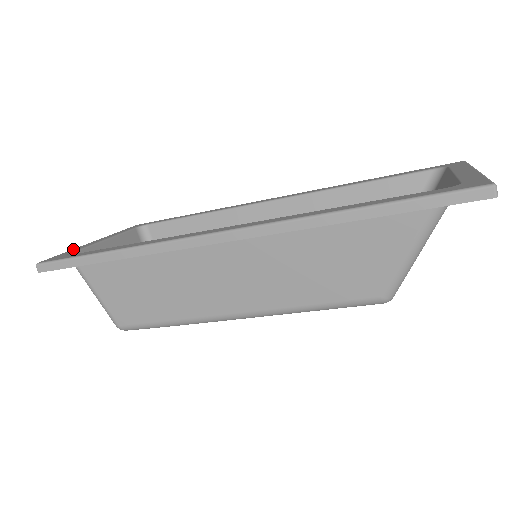
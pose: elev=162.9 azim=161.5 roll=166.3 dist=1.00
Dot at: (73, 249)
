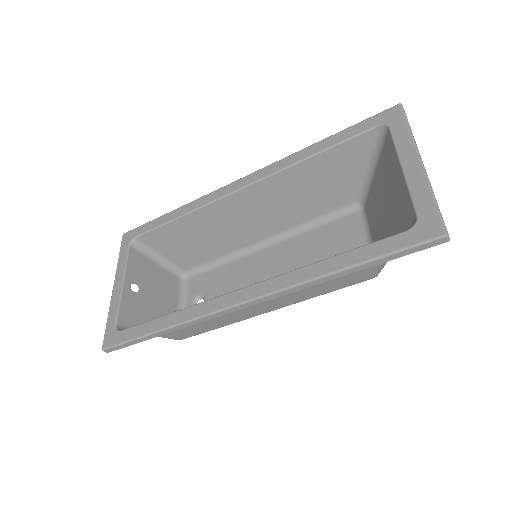
Dot at: (110, 312)
